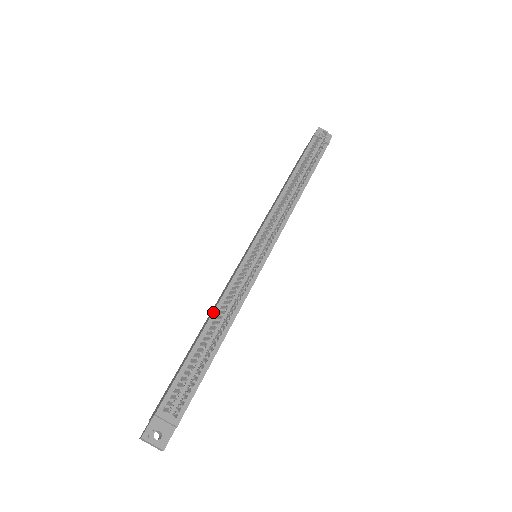
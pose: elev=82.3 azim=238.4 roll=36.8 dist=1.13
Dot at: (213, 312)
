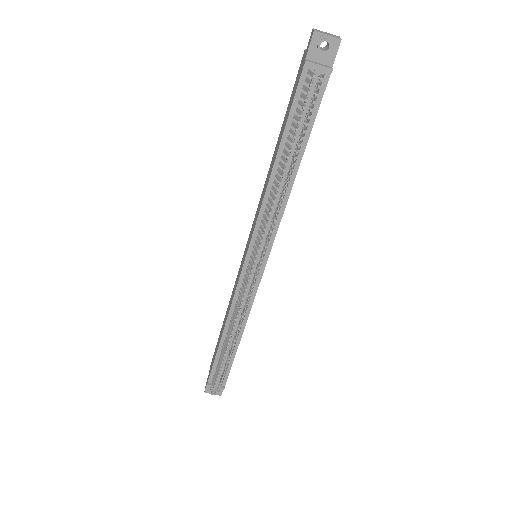
Dot at: (226, 322)
